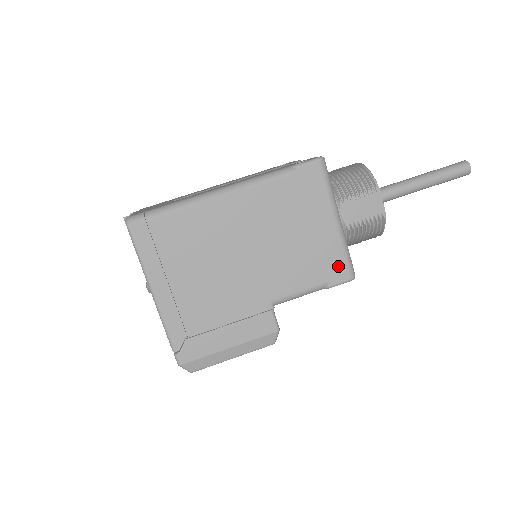
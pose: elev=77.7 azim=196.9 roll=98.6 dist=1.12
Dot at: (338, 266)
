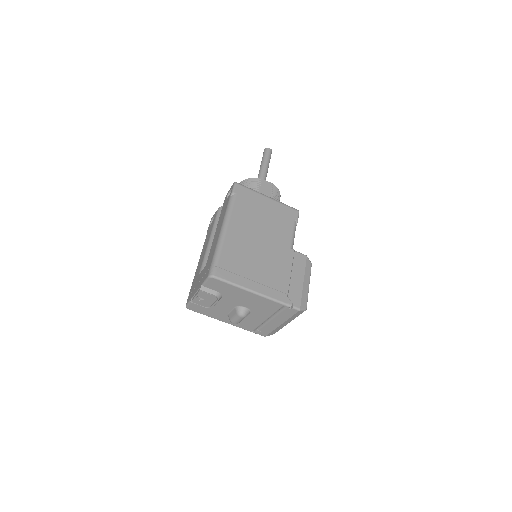
Dot at: (289, 211)
